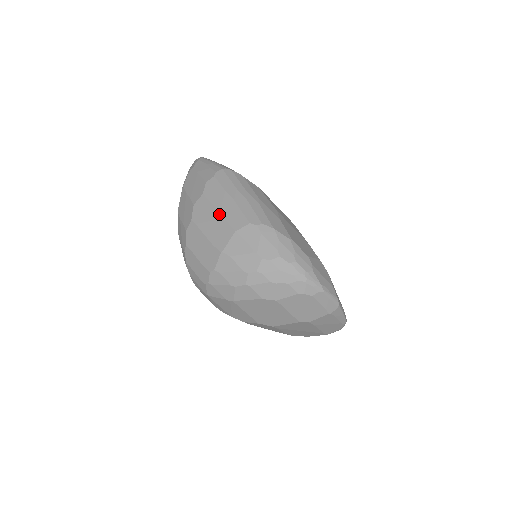
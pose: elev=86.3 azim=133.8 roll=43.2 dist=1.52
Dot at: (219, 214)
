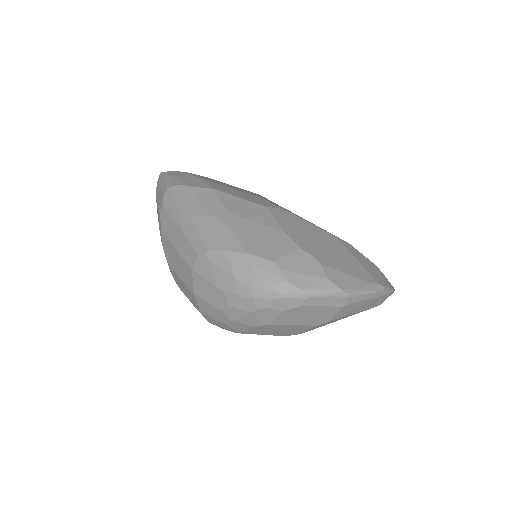
Dot at: (176, 251)
